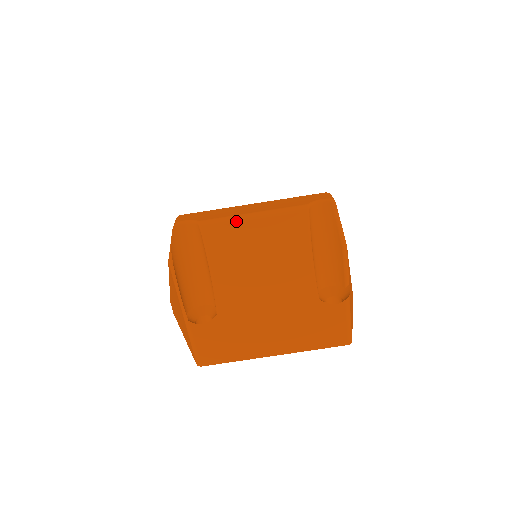
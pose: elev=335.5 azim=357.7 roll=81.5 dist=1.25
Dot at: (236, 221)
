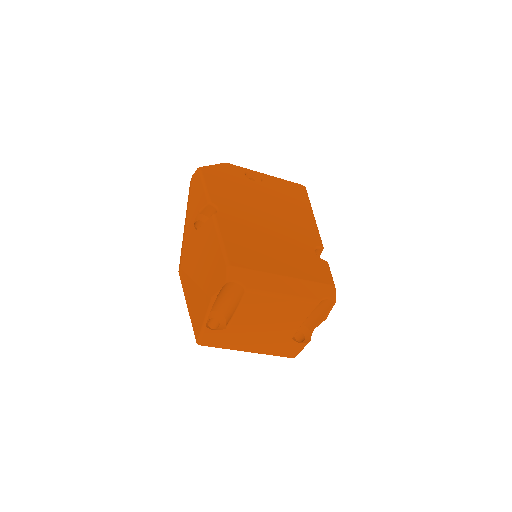
Dot at: (270, 296)
